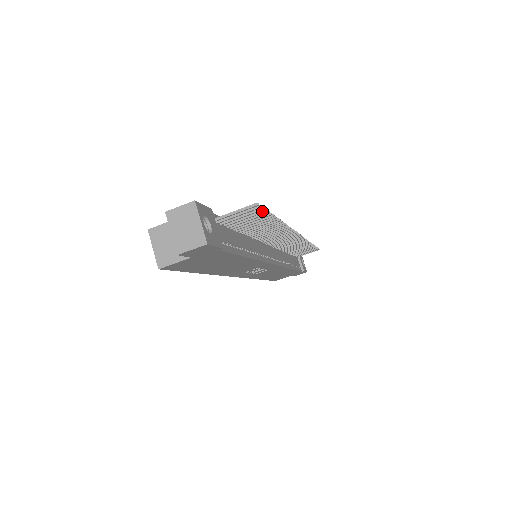
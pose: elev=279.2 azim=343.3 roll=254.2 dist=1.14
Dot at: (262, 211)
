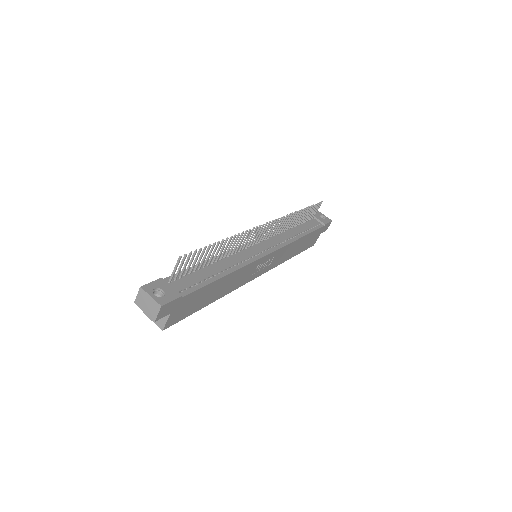
Dot at: (194, 253)
